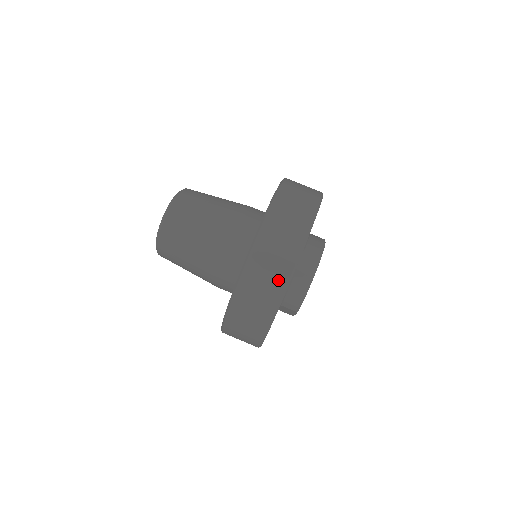
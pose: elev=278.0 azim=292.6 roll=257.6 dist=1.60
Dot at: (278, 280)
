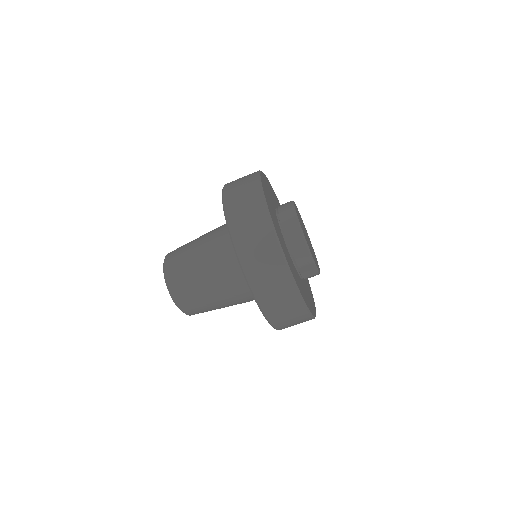
Dot at: (266, 236)
